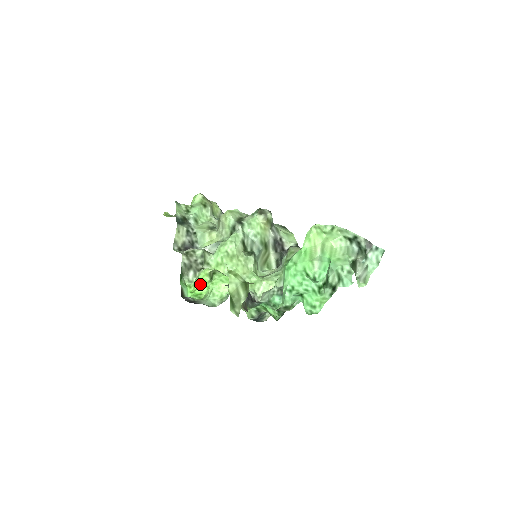
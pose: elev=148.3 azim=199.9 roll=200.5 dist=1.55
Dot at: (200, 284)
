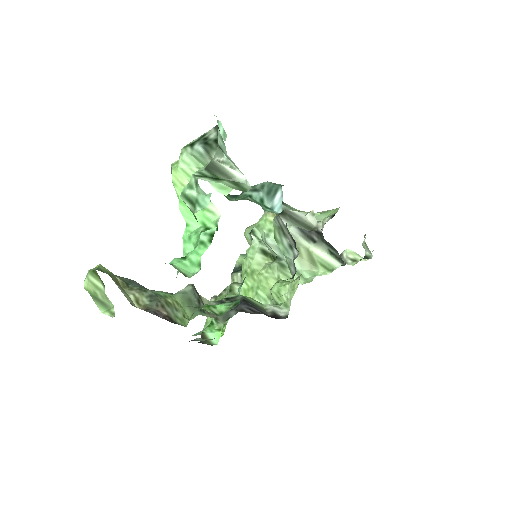
Dot at: occluded
